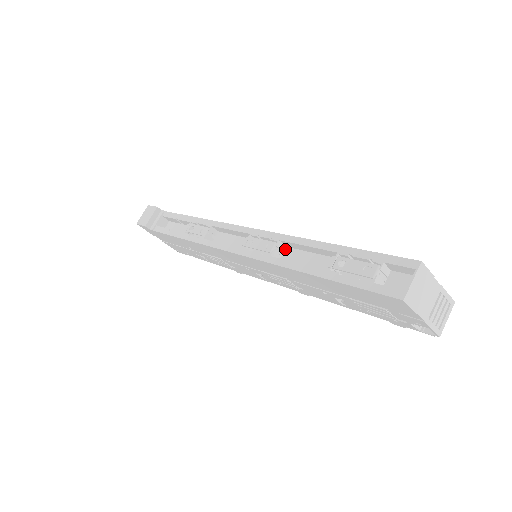
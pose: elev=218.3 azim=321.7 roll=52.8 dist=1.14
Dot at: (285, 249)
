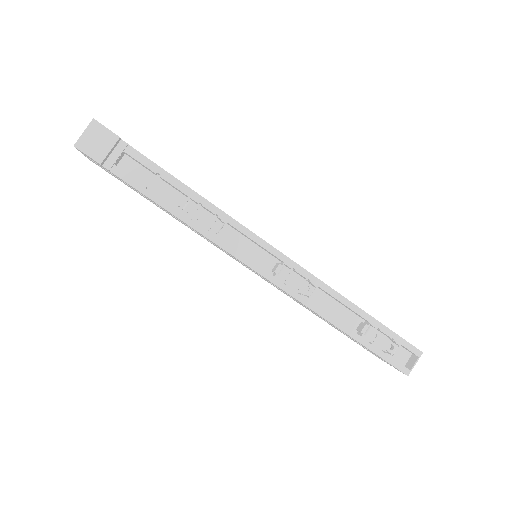
Dot at: occluded
